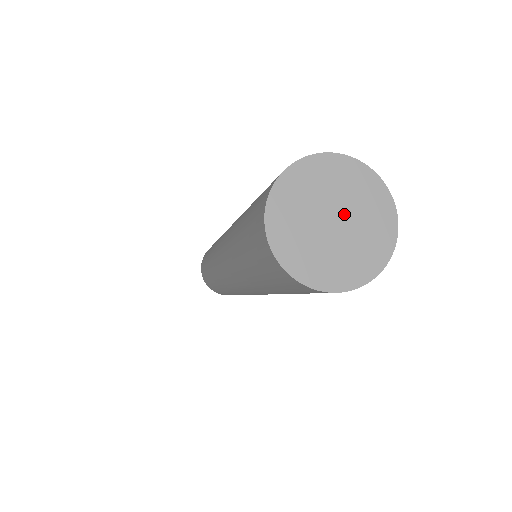
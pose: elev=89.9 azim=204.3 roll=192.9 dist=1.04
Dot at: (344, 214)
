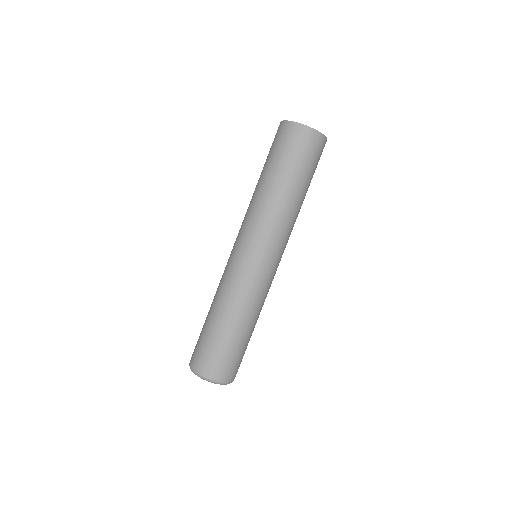
Dot at: occluded
